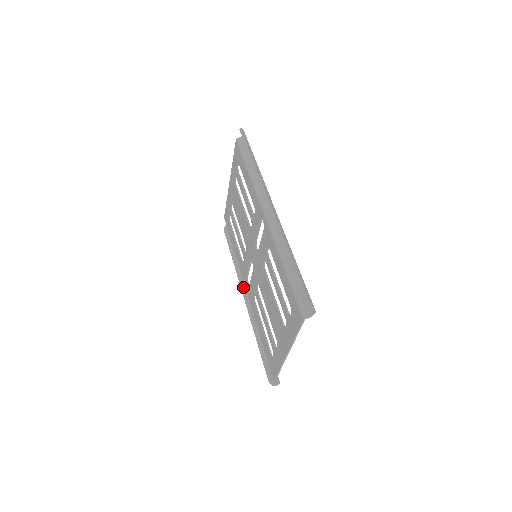
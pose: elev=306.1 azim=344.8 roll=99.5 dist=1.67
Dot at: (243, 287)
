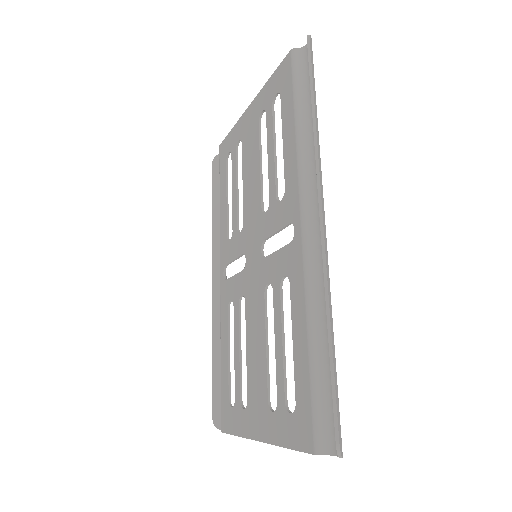
Dot at: (216, 265)
